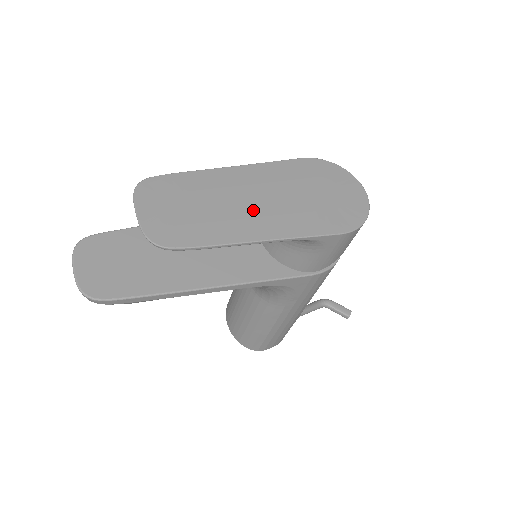
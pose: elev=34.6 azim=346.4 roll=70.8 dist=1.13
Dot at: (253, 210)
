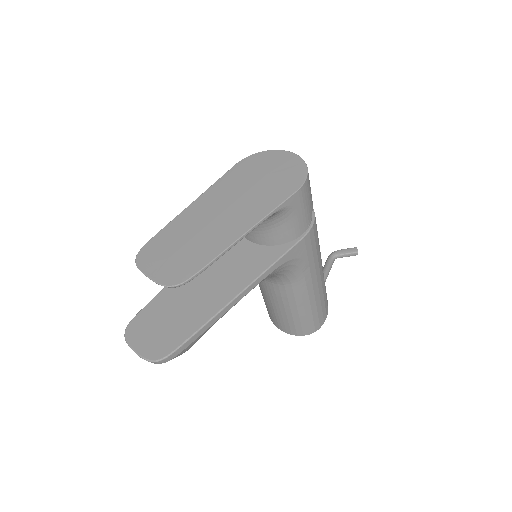
Dot at: (225, 219)
